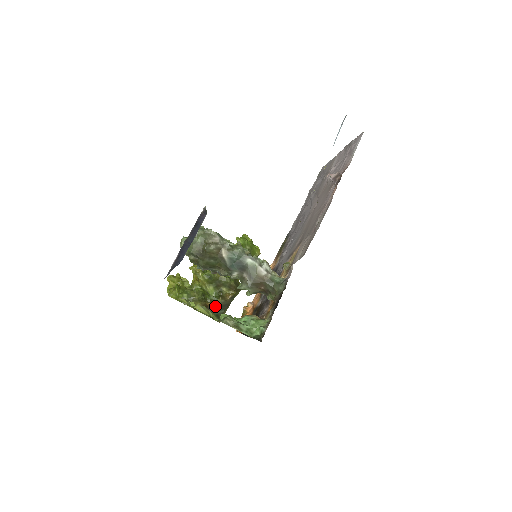
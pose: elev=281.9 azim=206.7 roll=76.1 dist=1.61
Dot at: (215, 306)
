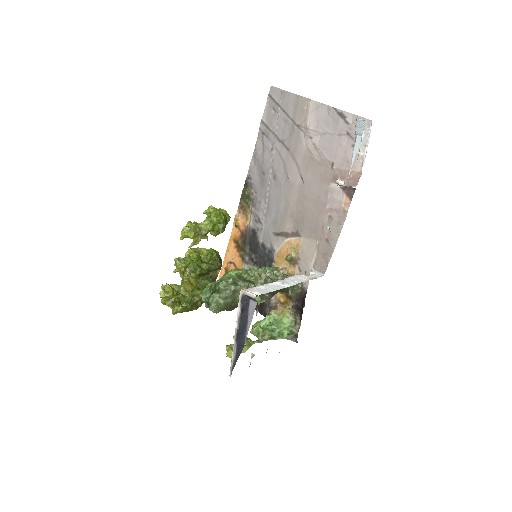
Dot at: occluded
